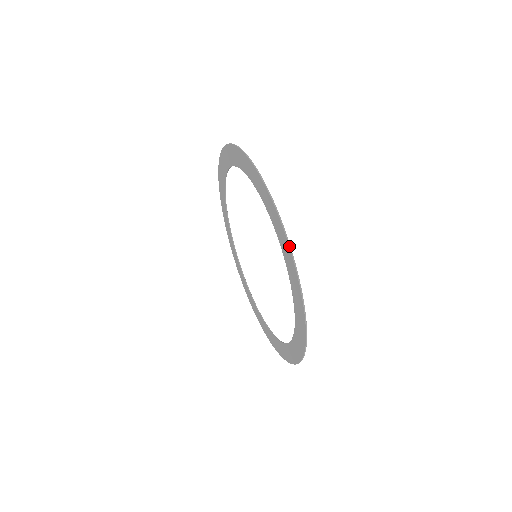
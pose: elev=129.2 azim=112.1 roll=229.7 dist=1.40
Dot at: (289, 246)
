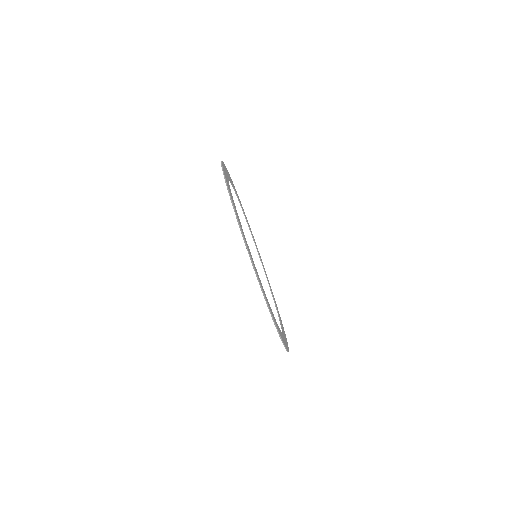
Dot at: (274, 324)
